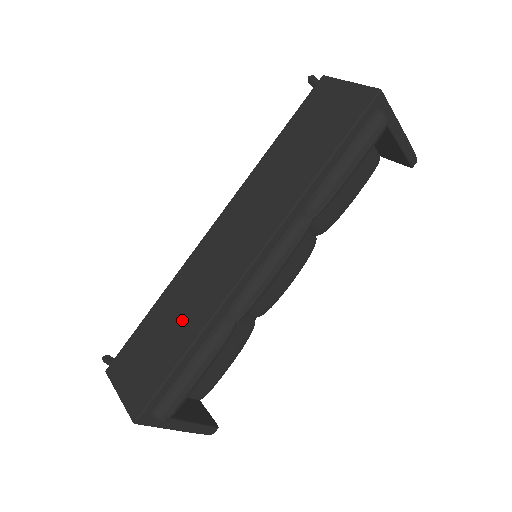
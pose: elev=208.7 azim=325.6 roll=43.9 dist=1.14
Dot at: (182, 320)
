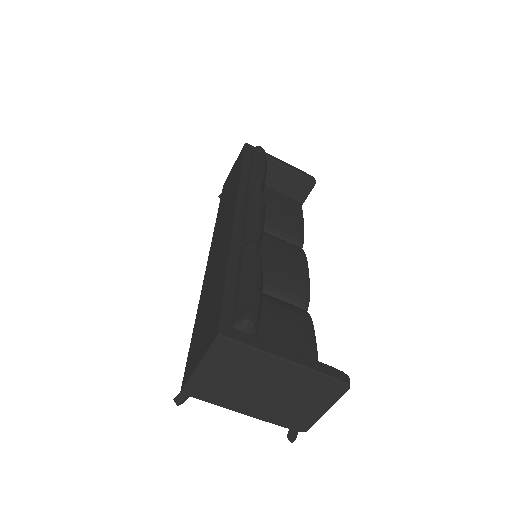
Dot at: (216, 278)
